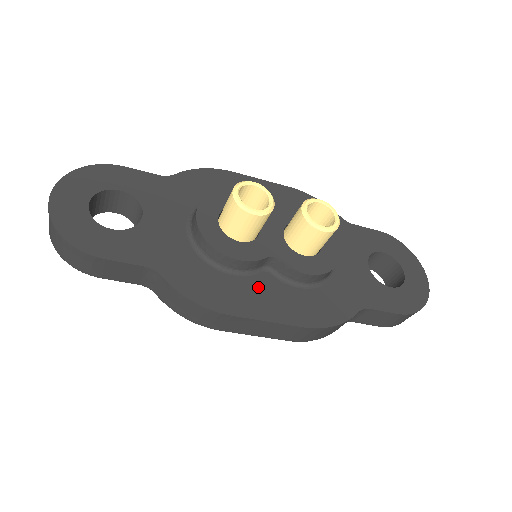
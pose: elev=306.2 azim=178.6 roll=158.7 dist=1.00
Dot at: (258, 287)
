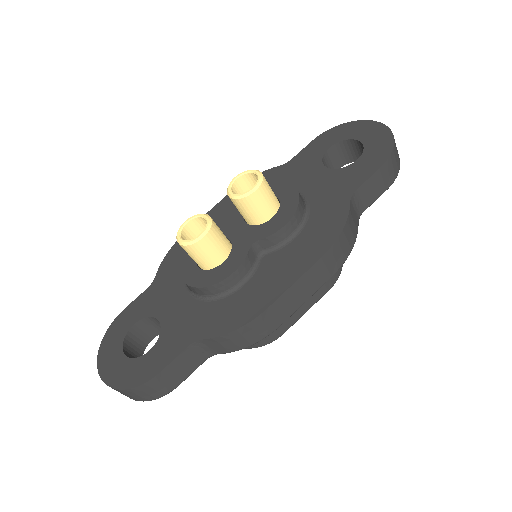
Dot at: (267, 272)
